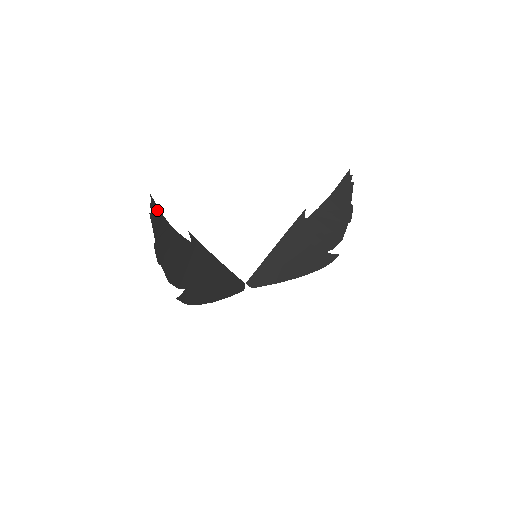
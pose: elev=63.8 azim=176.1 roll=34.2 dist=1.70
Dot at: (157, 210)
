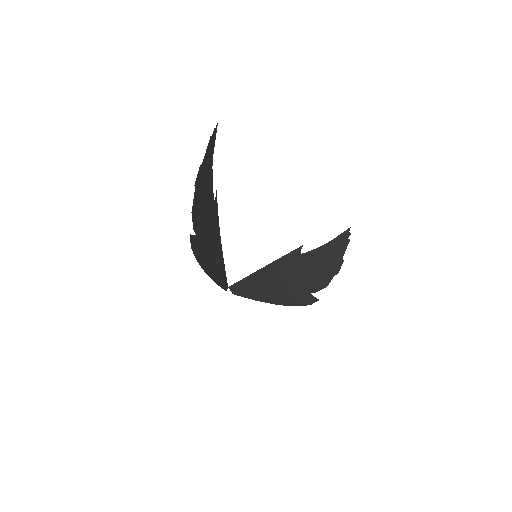
Dot at: (214, 141)
